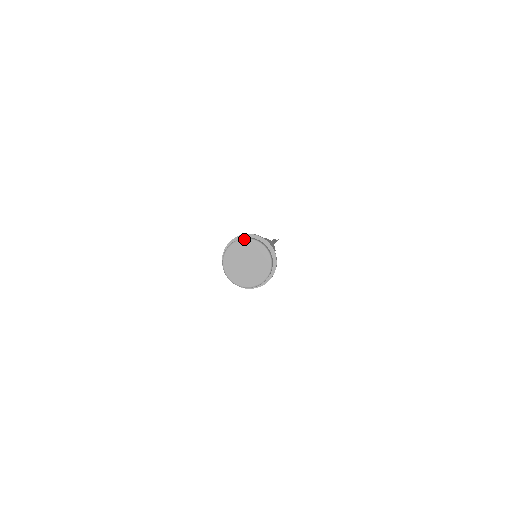
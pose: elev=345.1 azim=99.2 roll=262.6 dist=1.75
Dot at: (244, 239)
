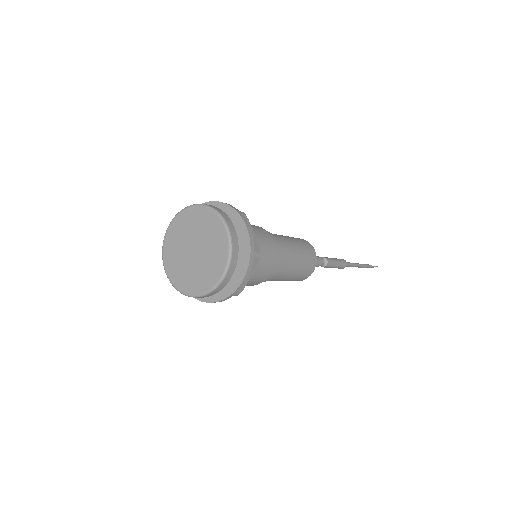
Dot at: (176, 214)
